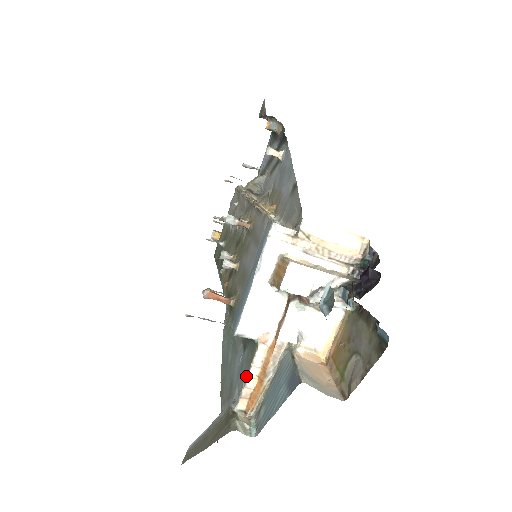
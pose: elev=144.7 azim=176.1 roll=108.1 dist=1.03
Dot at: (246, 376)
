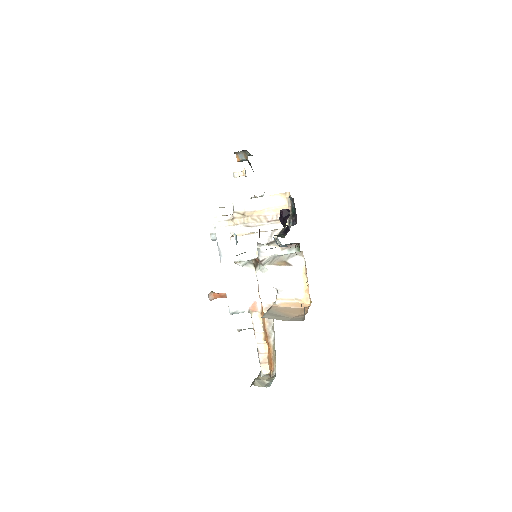
Dot at: occluded
